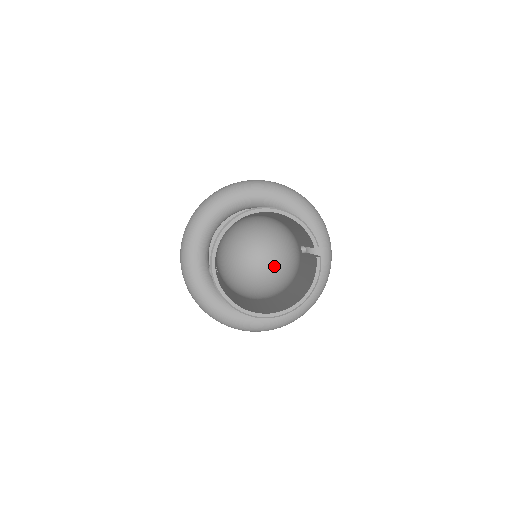
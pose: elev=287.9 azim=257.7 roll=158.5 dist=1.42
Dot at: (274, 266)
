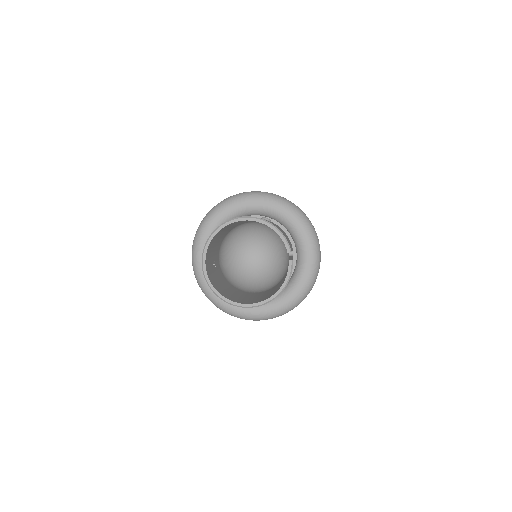
Dot at: (272, 266)
